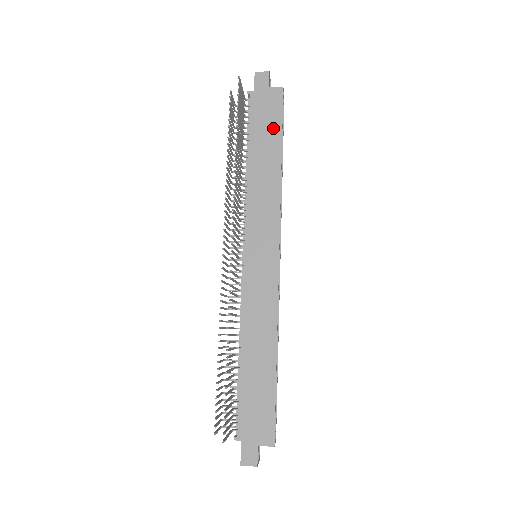
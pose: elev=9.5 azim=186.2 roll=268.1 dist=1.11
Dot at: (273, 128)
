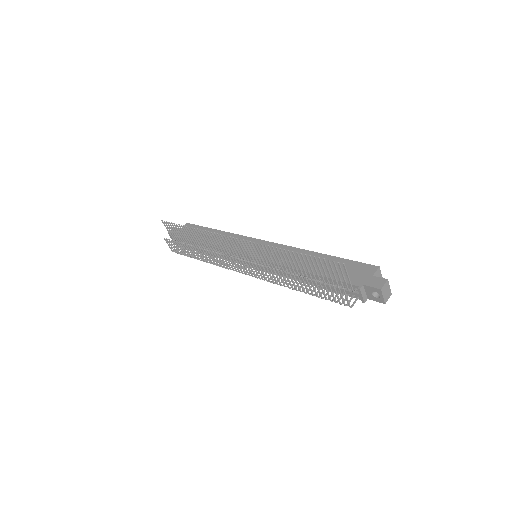
Dot at: occluded
